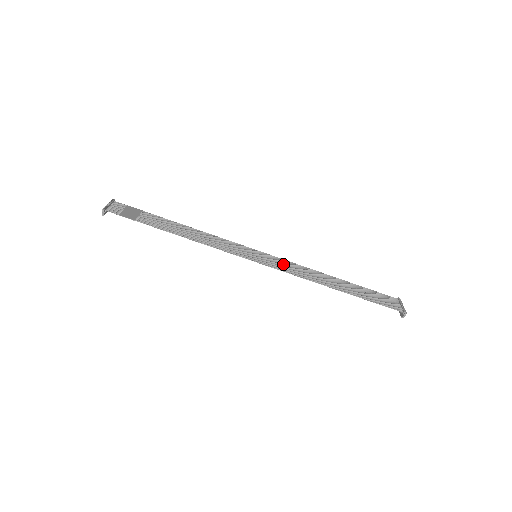
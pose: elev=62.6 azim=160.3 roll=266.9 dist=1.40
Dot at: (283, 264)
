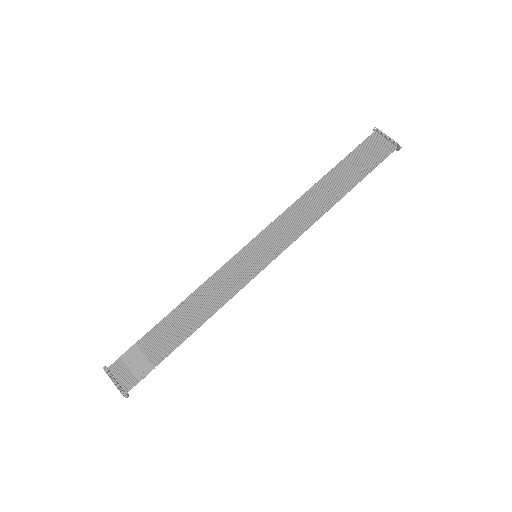
Dot at: (279, 232)
